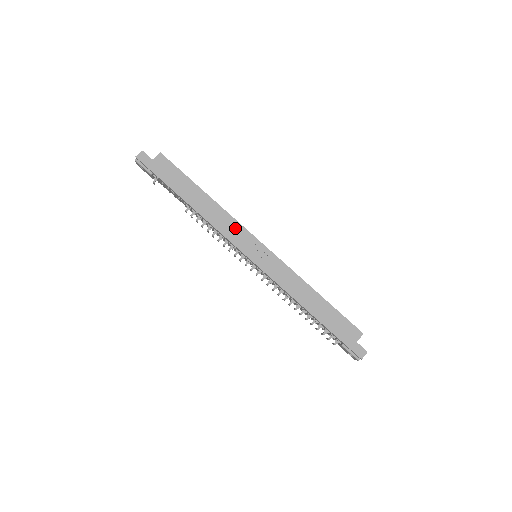
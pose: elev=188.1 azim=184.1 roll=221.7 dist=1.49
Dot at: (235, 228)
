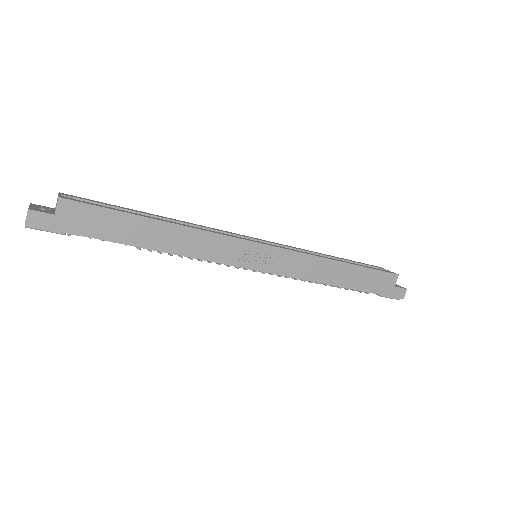
Dot at: (222, 244)
